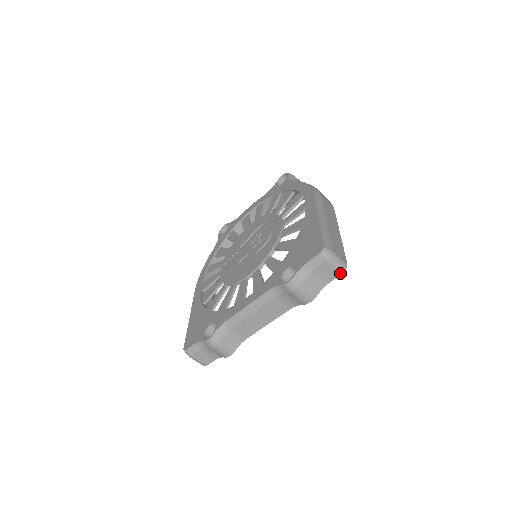
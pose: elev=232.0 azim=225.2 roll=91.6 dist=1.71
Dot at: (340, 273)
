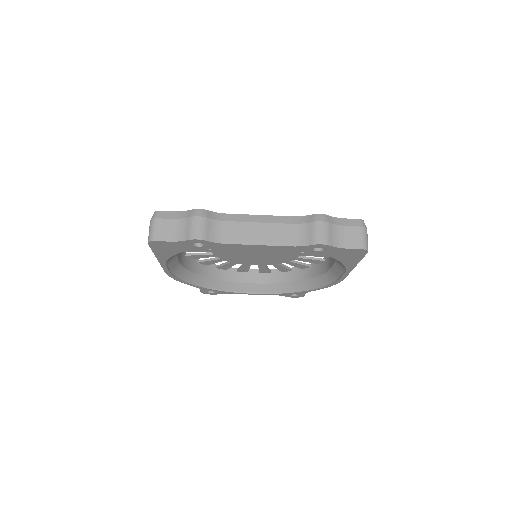
Dot at: (361, 247)
